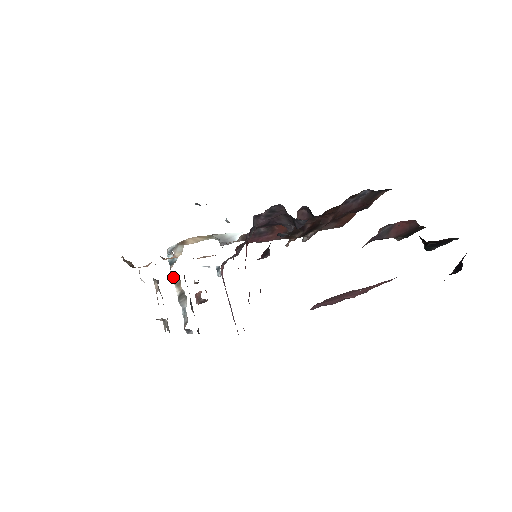
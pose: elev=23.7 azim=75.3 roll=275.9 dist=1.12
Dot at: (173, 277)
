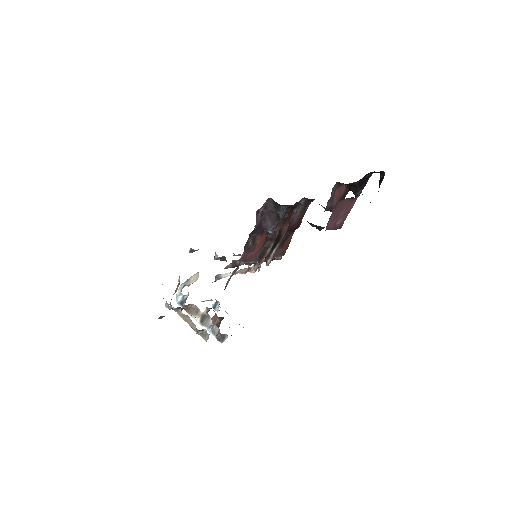
Dot at: (189, 311)
